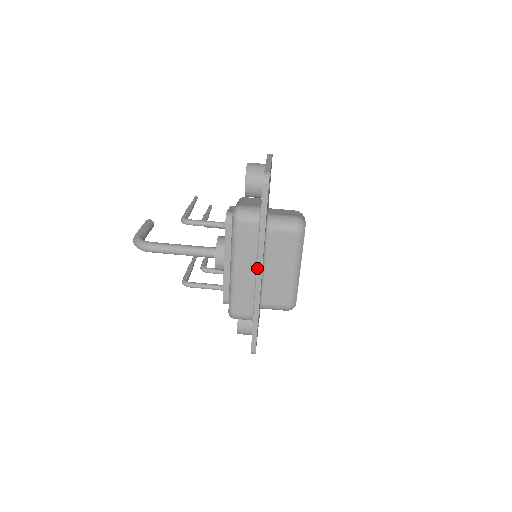
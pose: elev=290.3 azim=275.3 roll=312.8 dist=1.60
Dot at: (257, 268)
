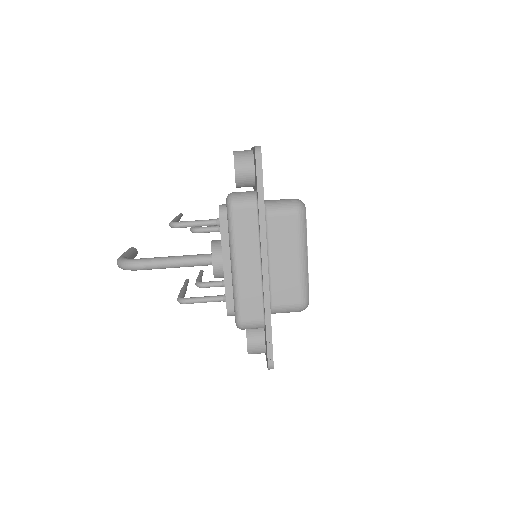
Dot at: (262, 257)
